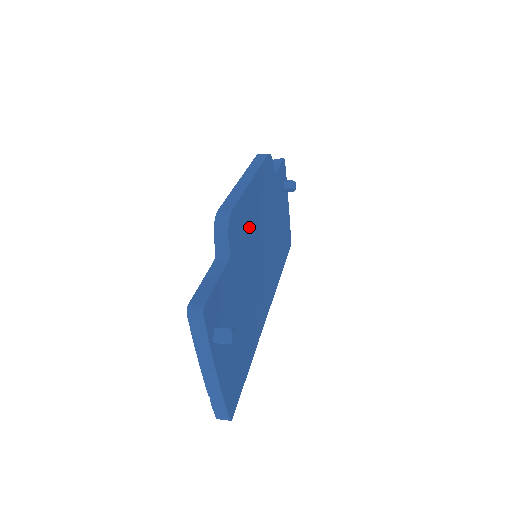
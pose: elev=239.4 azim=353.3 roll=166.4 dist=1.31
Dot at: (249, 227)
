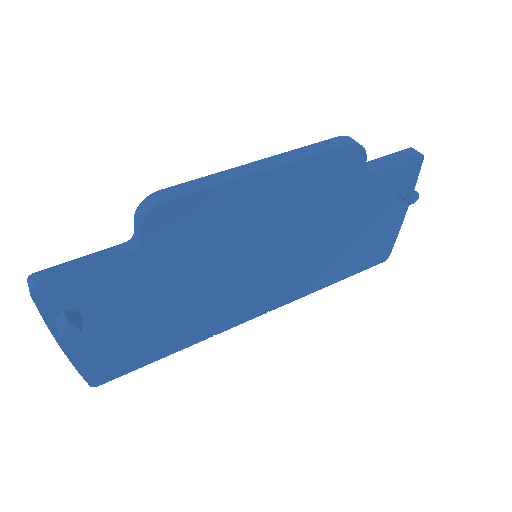
Dot at: (226, 225)
